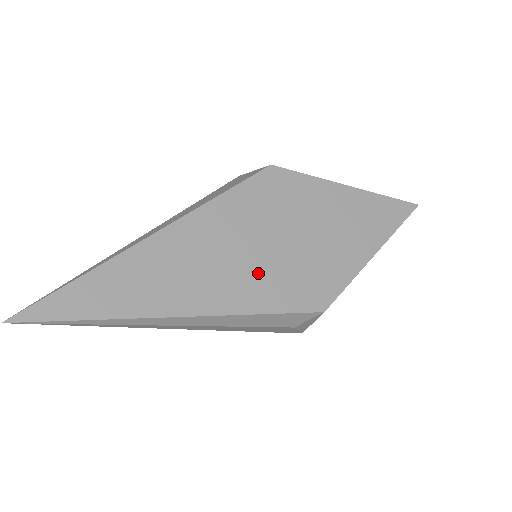
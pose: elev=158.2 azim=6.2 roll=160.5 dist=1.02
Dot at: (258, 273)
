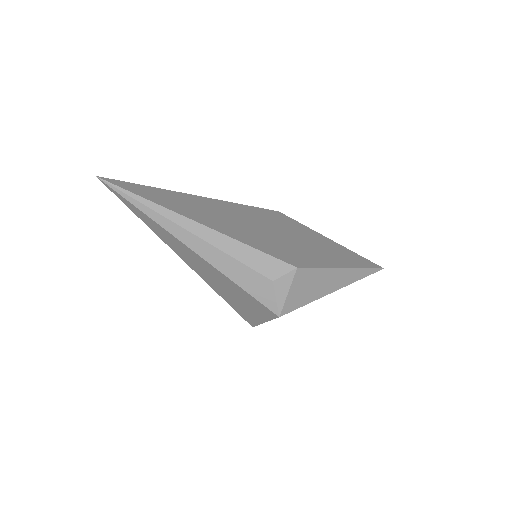
Dot at: (254, 234)
